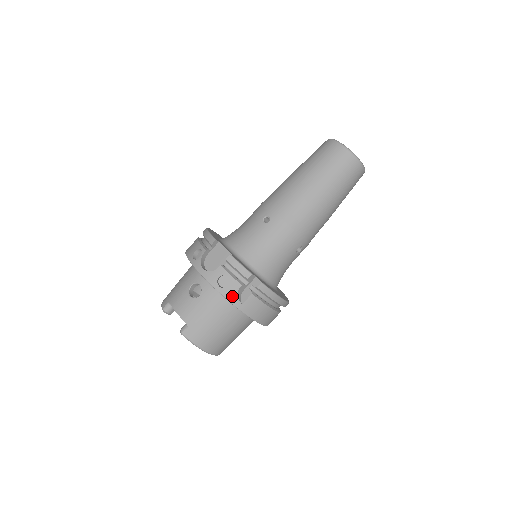
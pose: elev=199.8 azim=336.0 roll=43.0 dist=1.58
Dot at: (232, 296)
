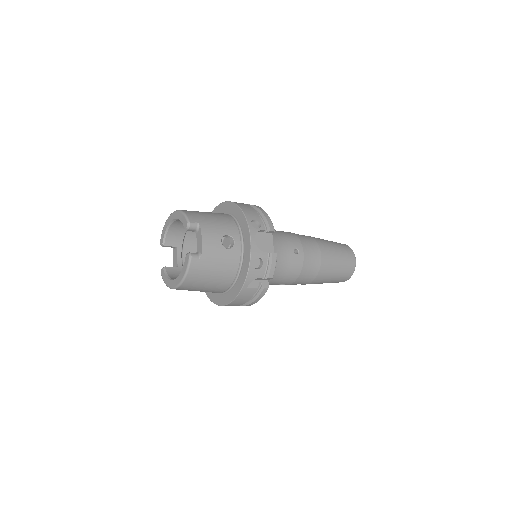
Dot at: (251, 277)
